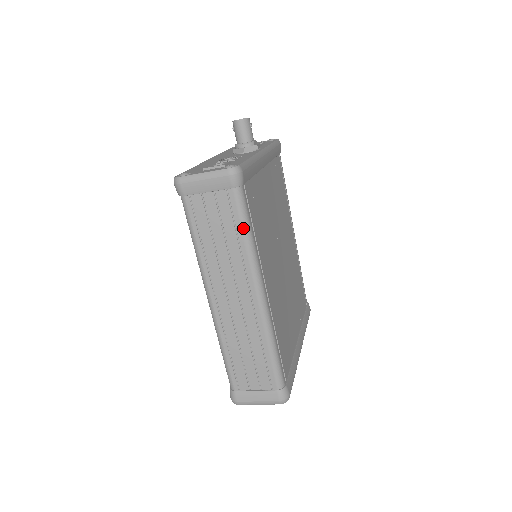
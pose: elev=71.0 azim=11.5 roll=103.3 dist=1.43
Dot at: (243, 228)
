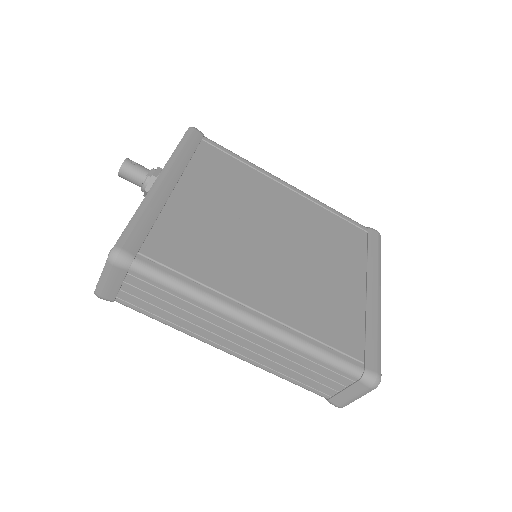
Dot at: (174, 289)
